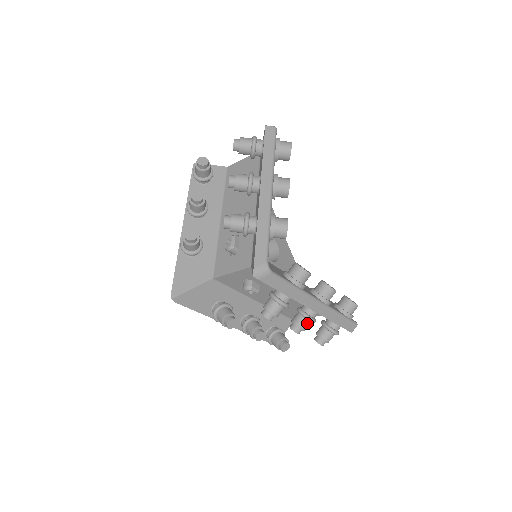
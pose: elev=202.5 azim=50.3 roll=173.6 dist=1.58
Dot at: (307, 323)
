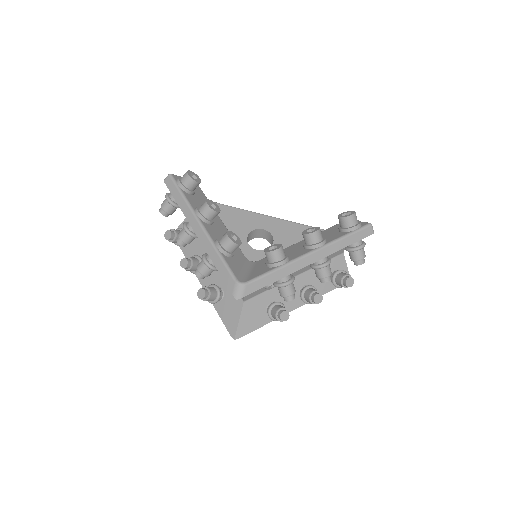
Dot at: (325, 270)
